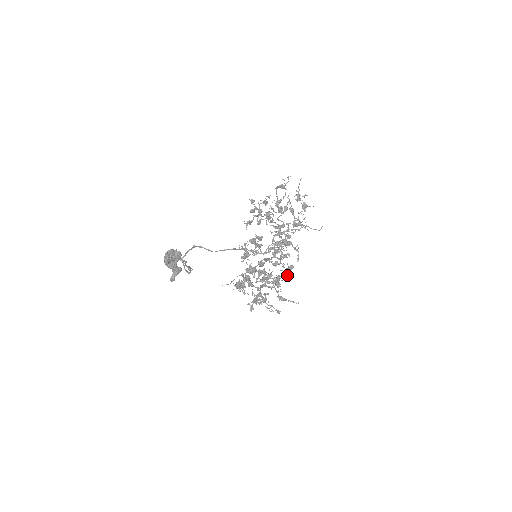
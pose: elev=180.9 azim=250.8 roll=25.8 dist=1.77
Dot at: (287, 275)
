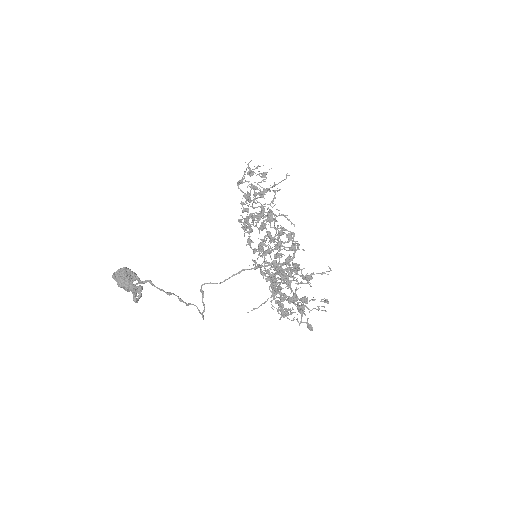
Dot at: (293, 248)
